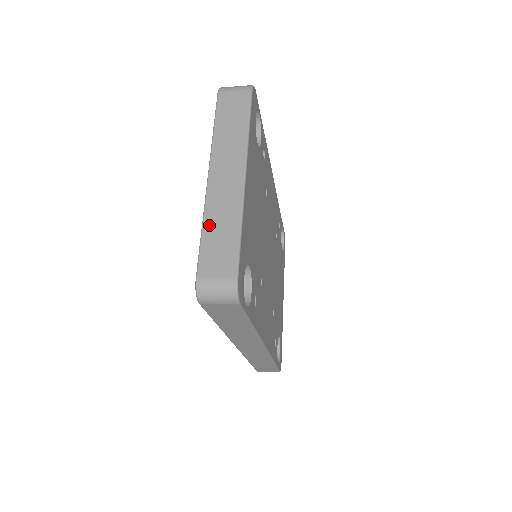
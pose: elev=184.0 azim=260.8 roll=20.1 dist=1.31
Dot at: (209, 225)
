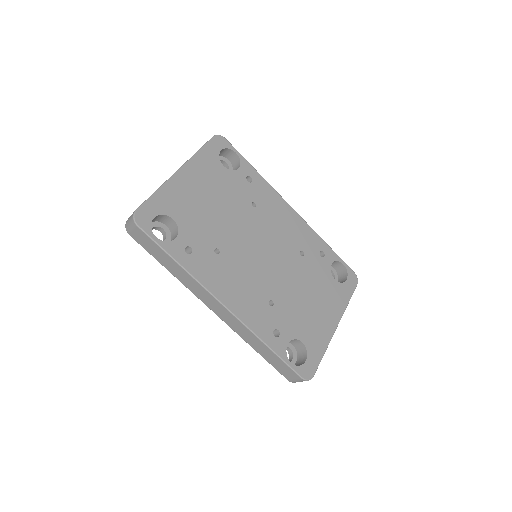
Dot at: occluded
